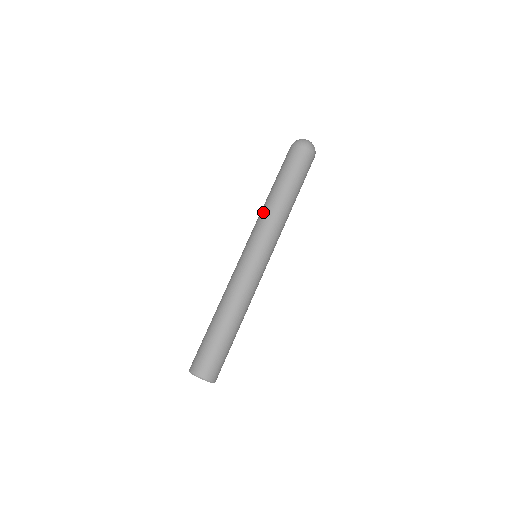
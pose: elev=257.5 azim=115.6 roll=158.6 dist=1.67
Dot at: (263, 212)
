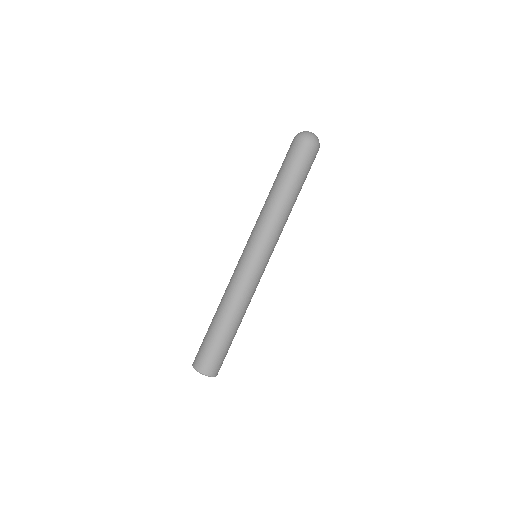
Dot at: (263, 213)
